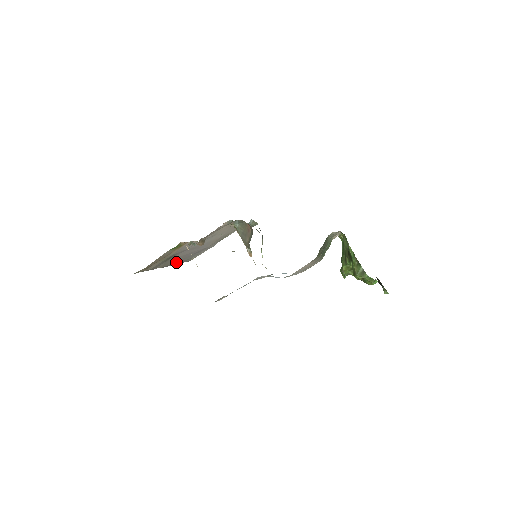
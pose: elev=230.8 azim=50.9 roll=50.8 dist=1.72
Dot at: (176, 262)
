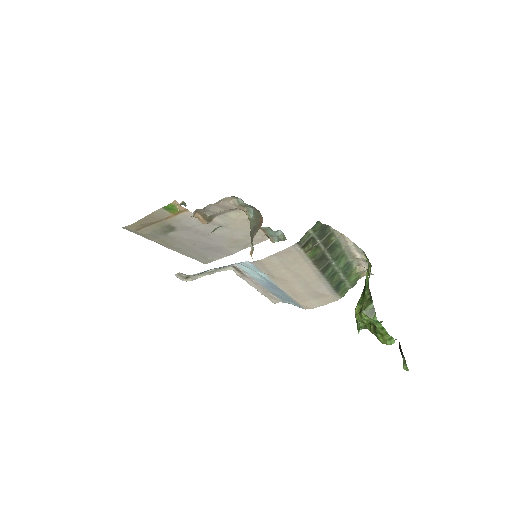
Dot at: (183, 249)
